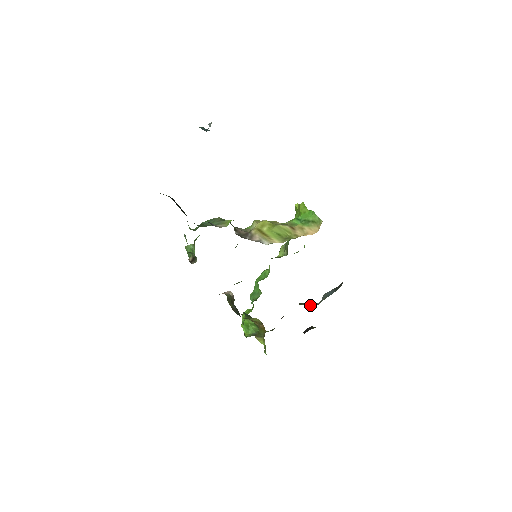
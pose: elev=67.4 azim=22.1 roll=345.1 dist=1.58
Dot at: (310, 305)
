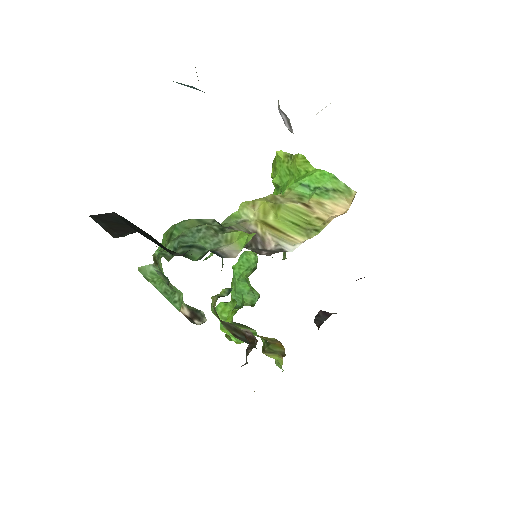
Dot at: occluded
